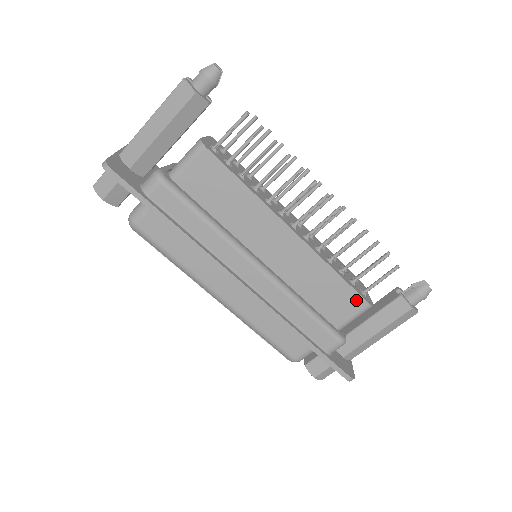
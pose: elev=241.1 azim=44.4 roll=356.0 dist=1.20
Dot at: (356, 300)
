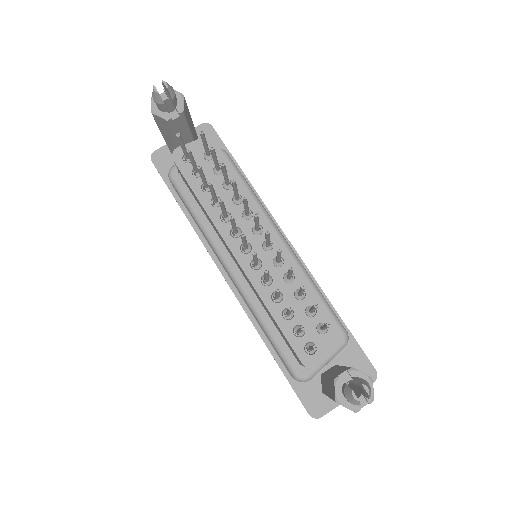
Dot at: (293, 351)
